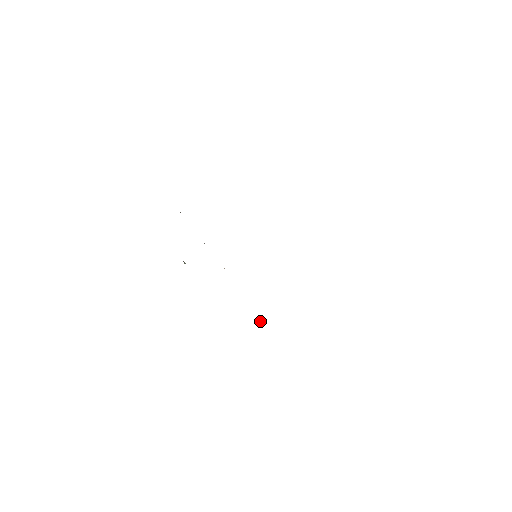
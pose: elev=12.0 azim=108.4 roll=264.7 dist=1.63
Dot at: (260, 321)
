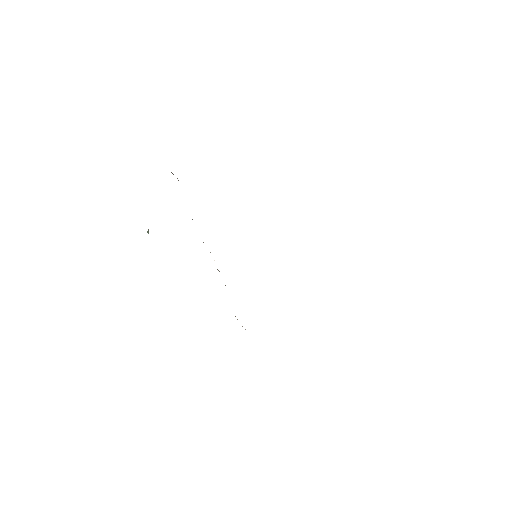
Dot at: (245, 329)
